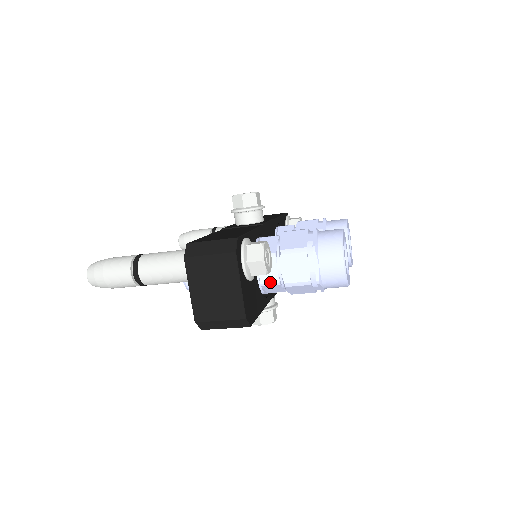
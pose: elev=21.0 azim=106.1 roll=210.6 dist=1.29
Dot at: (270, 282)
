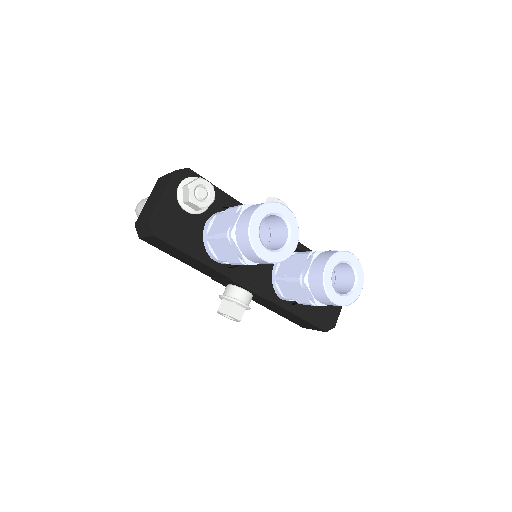
Dot at: (211, 235)
